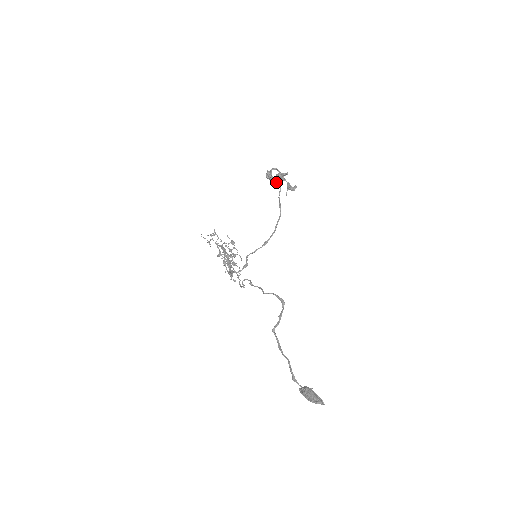
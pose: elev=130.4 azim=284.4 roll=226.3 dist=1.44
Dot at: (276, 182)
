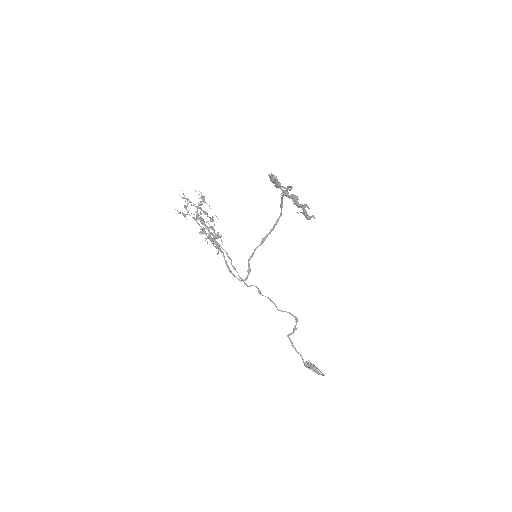
Dot at: (285, 195)
